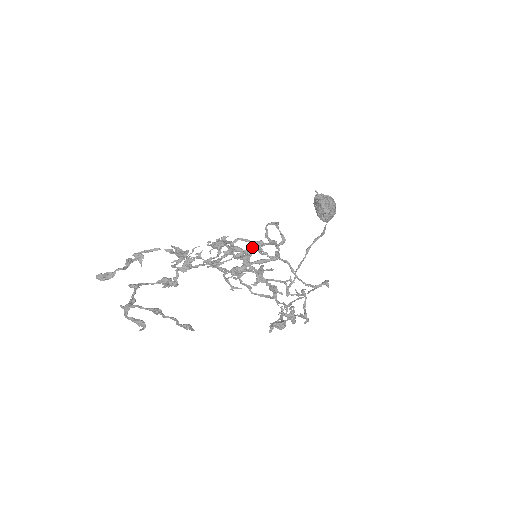
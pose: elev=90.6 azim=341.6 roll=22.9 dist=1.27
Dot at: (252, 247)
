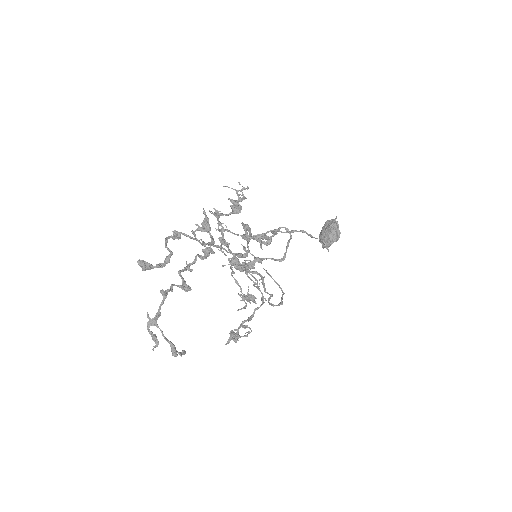
Dot at: (259, 260)
